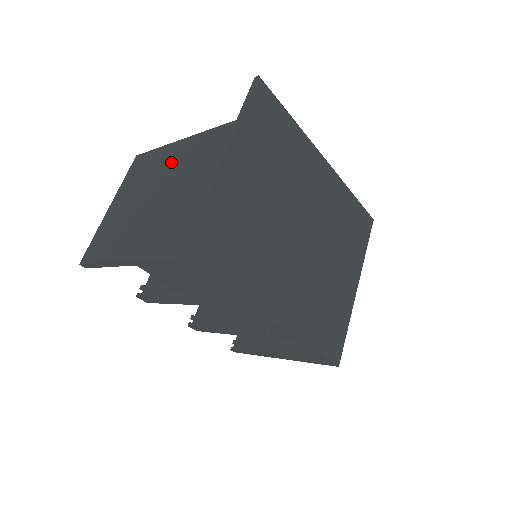
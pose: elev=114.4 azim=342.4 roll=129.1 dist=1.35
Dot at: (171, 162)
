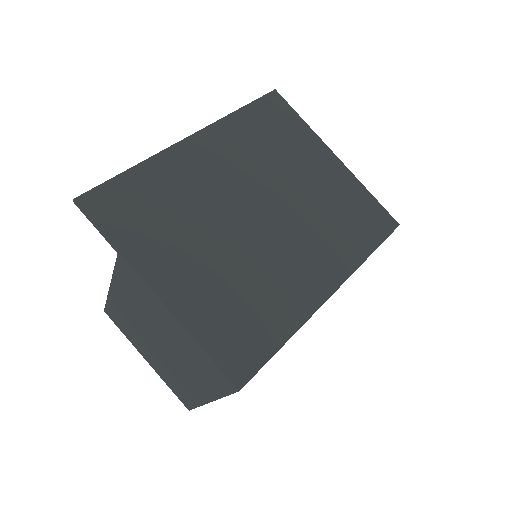
Dot at: (130, 310)
